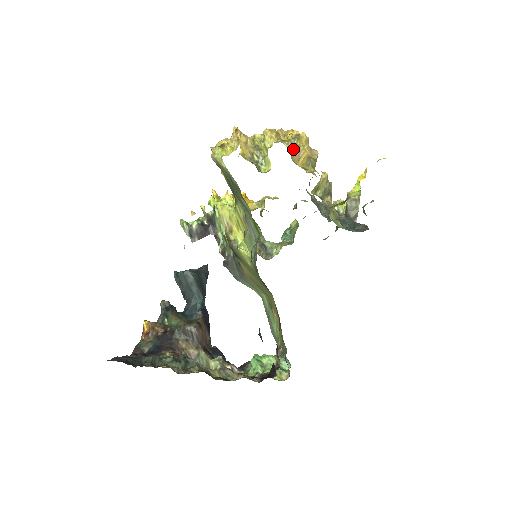
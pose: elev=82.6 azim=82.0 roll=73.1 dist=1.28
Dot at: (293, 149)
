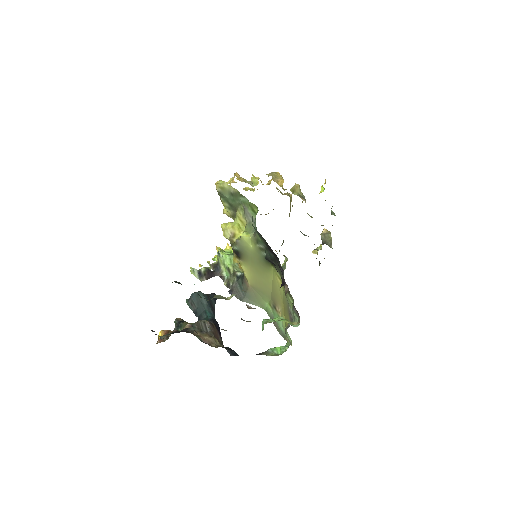
Dot at: (273, 176)
